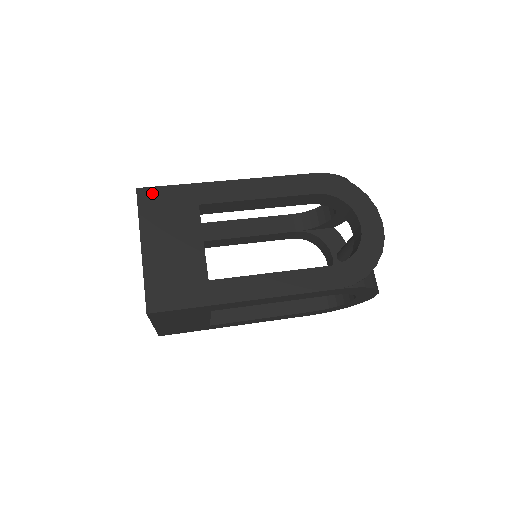
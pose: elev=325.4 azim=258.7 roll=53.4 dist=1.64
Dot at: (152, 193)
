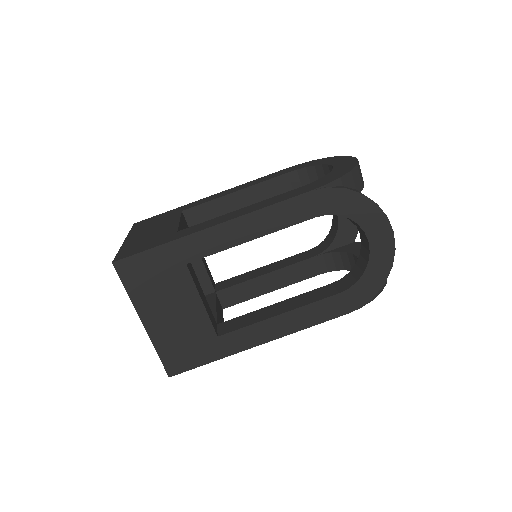
Dot at: (131, 264)
